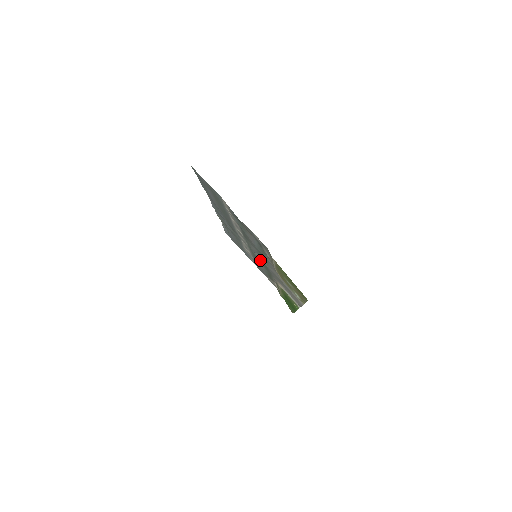
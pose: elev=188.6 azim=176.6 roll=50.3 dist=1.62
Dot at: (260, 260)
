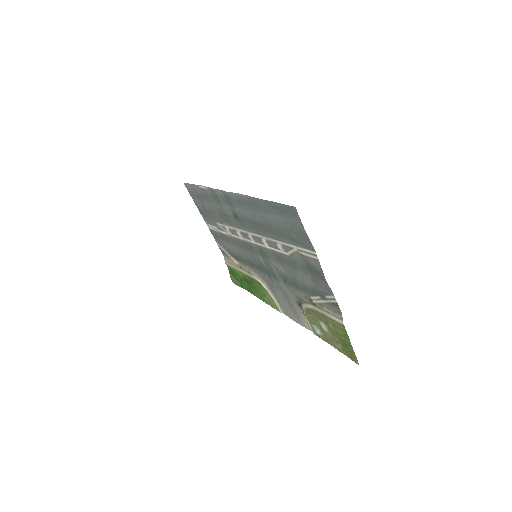
Dot at: (261, 263)
